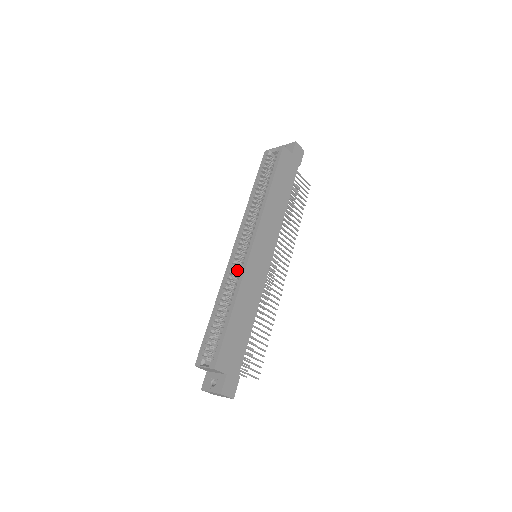
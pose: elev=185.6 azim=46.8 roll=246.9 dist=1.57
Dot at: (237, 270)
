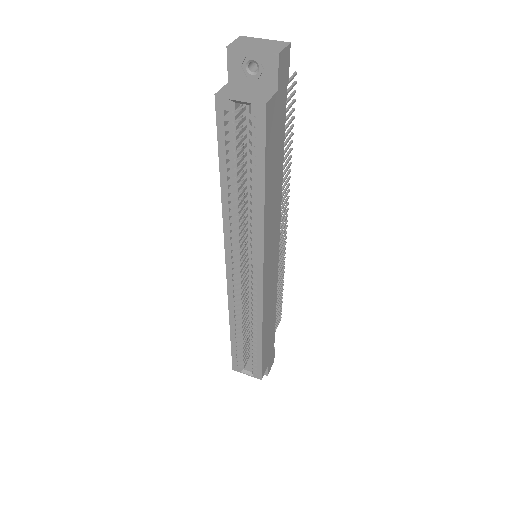
Dot at: (243, 291)
